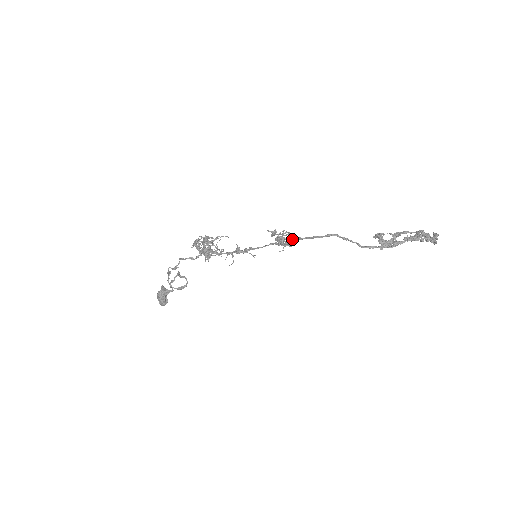
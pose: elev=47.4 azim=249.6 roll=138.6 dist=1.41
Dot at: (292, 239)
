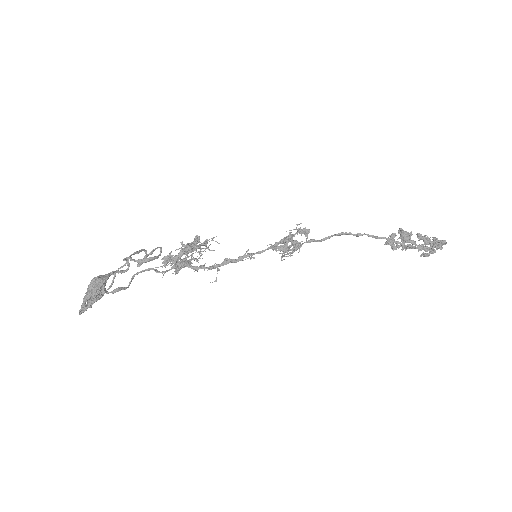
Dot at: (304, 230)
